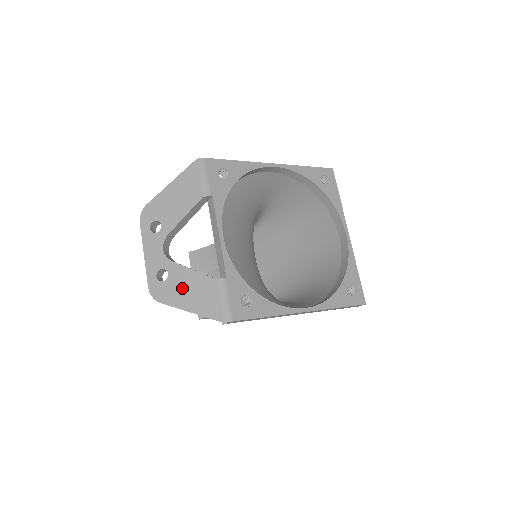
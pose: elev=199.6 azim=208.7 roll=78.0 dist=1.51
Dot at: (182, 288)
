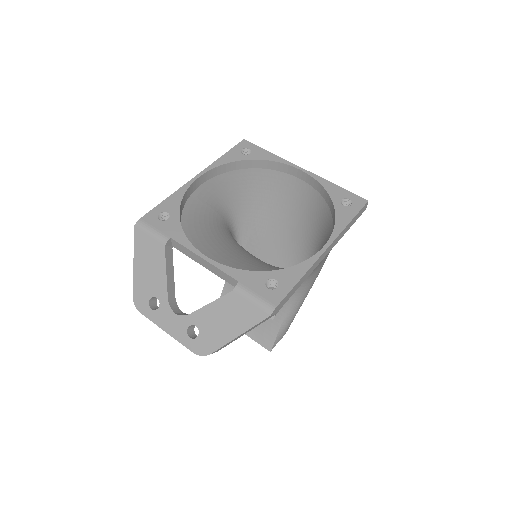
Dot at: (216, 325)
